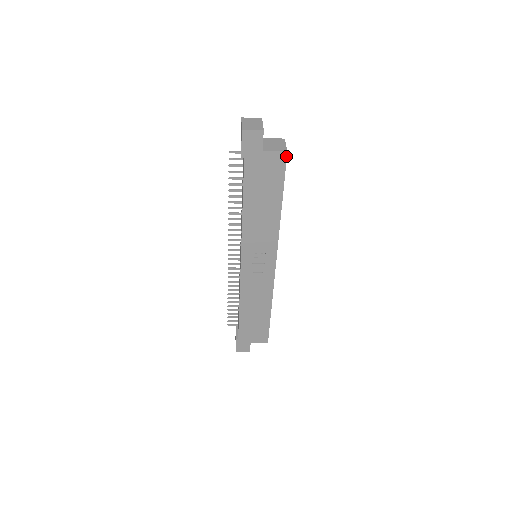
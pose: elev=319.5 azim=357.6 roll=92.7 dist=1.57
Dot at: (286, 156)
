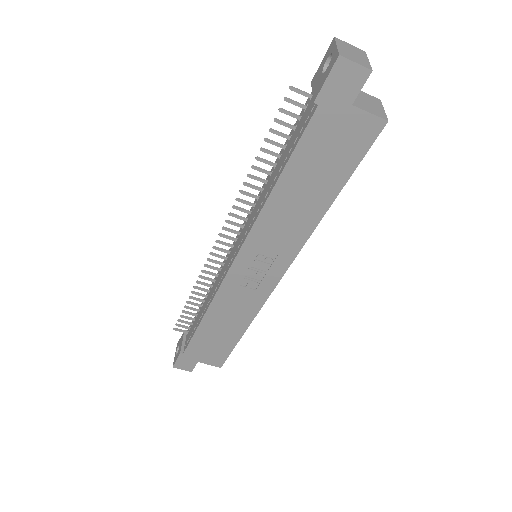
Dot at: (382, 127)
